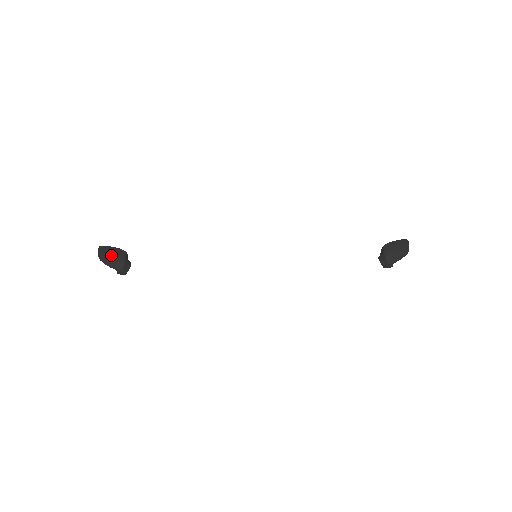
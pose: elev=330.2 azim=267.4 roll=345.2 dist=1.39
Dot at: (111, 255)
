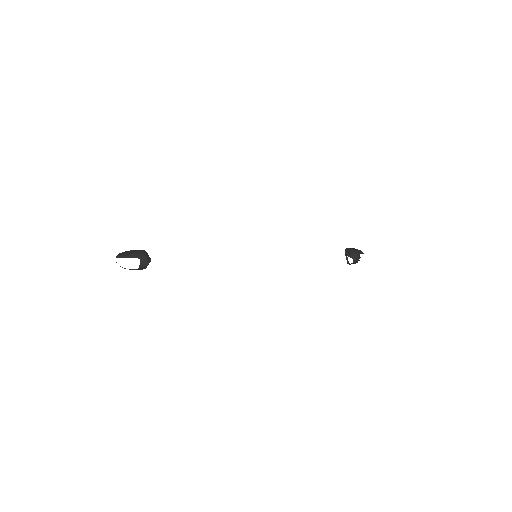
Dot at: (133, 251)
